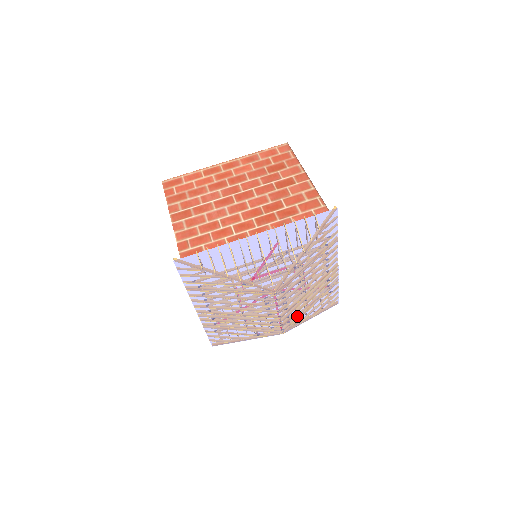
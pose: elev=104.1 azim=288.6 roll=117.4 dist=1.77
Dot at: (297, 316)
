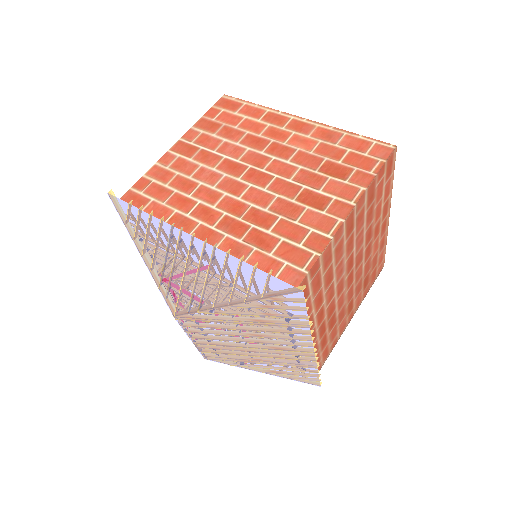
Dot at: (229, 357)
